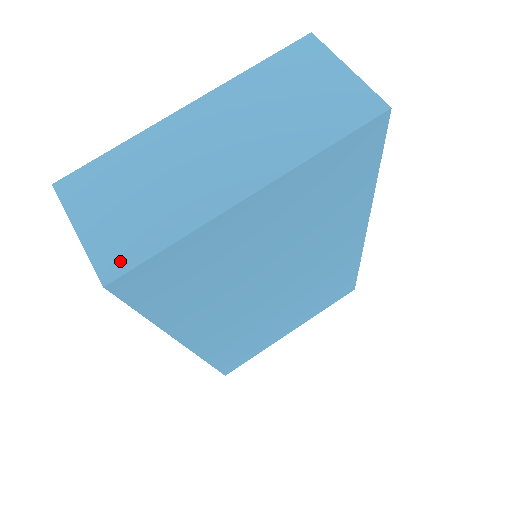
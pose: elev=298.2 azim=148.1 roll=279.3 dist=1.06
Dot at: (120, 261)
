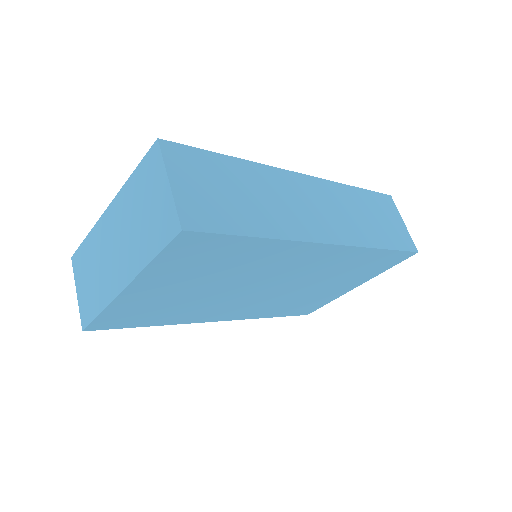
Dot at: (86, 318)
